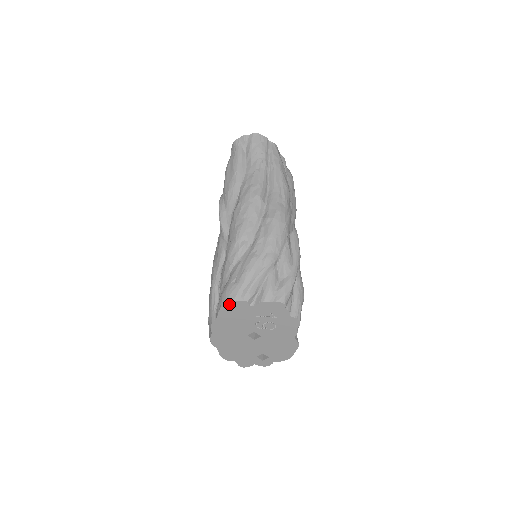
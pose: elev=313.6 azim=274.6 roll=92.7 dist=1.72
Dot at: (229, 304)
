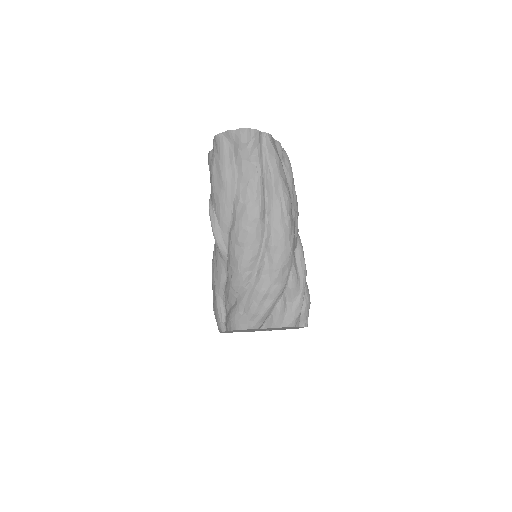
Dot at: occluded
